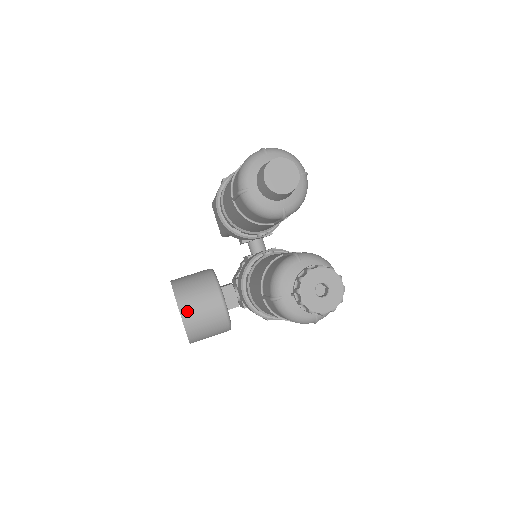
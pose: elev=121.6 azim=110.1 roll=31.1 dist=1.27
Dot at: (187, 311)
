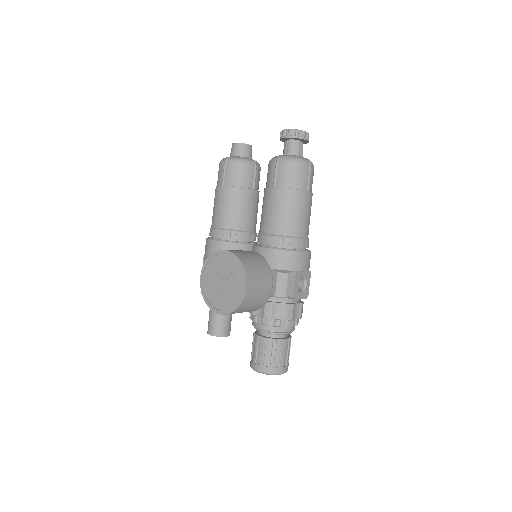
Dot at: (229, 250)
